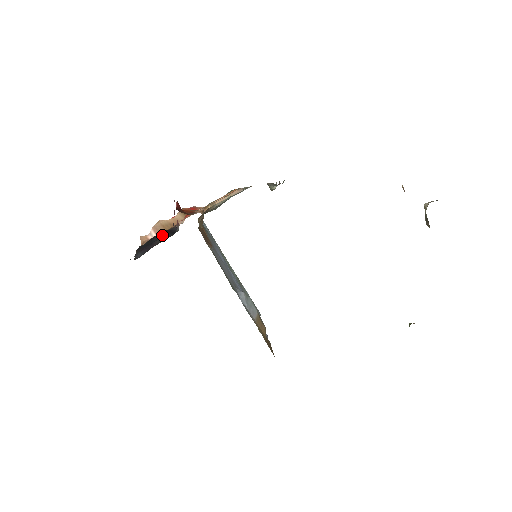
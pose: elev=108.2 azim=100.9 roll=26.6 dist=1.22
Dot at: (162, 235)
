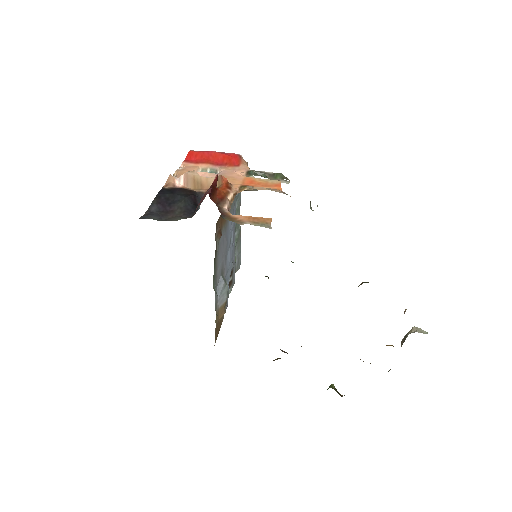
Dot at: (184, 201)
